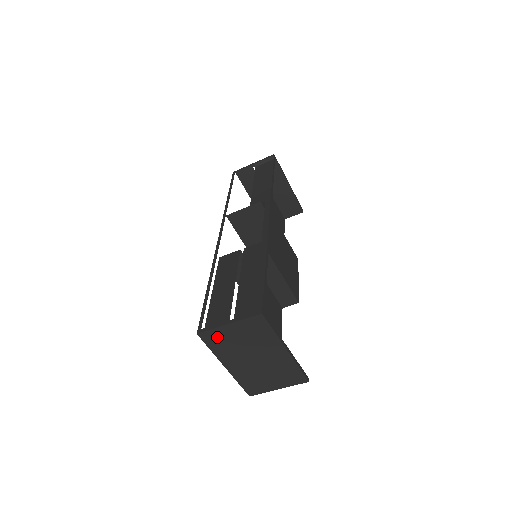
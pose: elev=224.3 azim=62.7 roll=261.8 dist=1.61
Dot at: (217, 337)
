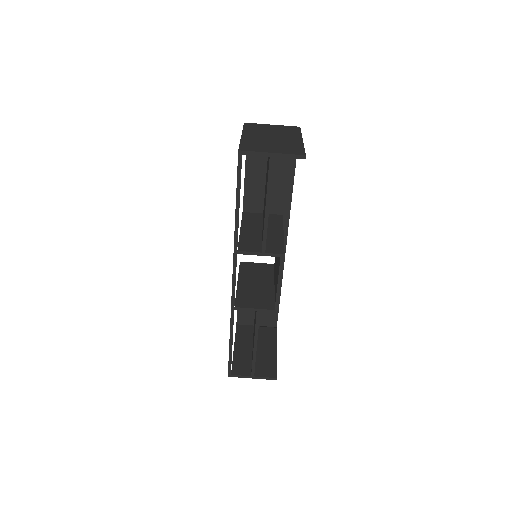
Dot at: (256, 126)
